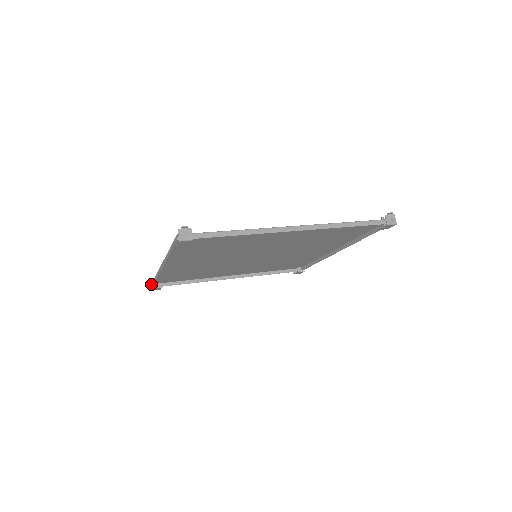
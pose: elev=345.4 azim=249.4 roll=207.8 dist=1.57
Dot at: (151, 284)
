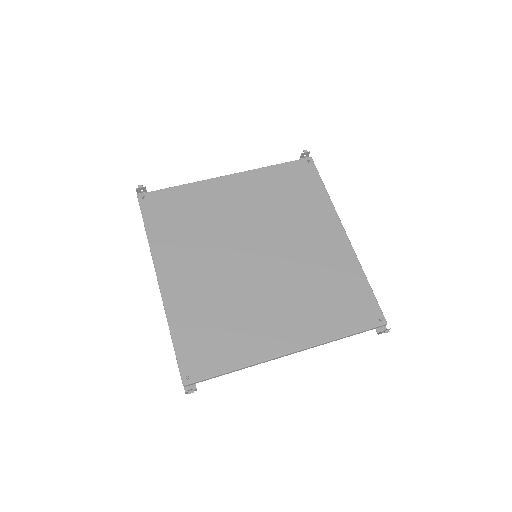
Dot at: (137, 196)
